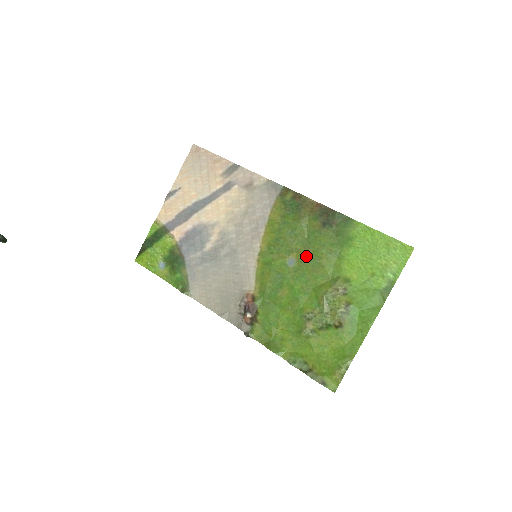
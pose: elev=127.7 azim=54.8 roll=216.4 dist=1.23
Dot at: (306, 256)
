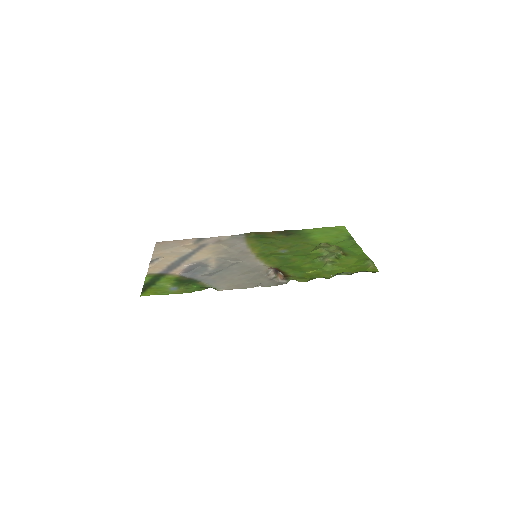
Dot at: (290, 246)
